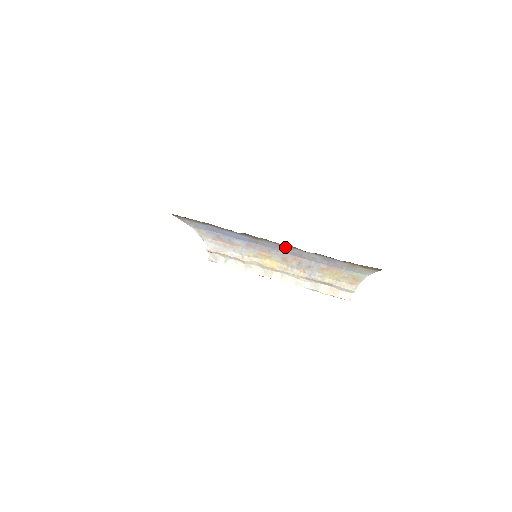
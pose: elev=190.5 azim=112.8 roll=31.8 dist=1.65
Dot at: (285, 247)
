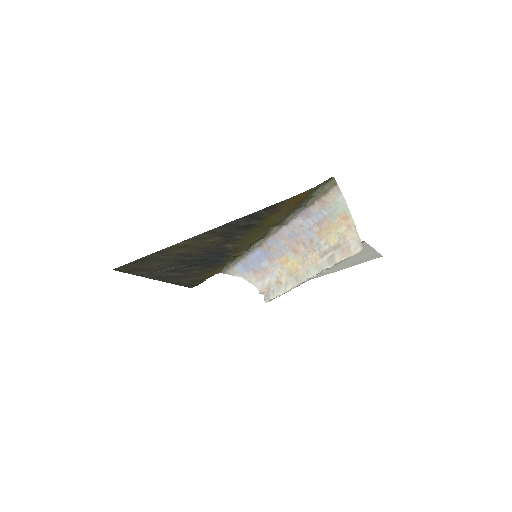
Dot at: (278, 234)
